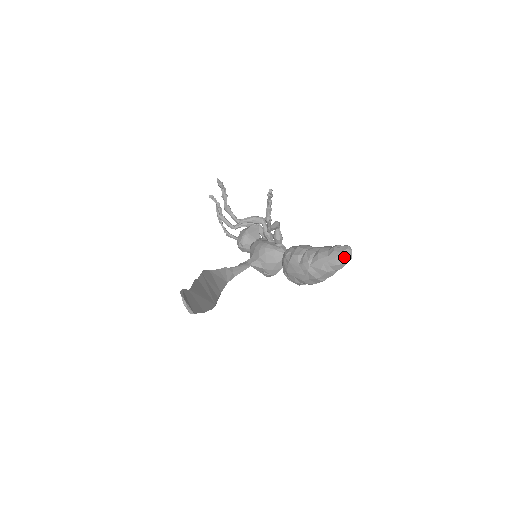
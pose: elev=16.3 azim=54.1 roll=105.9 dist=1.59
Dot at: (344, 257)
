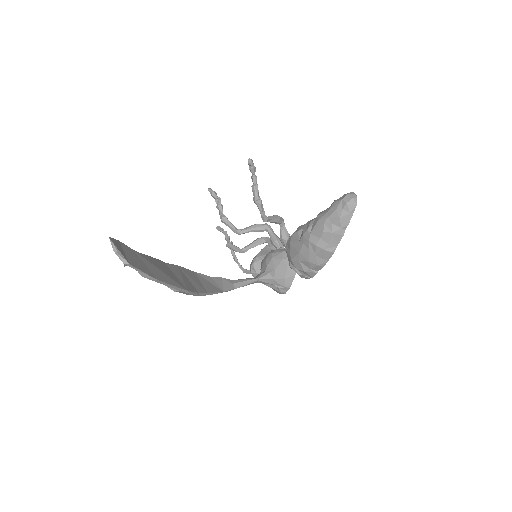
Dot at: (346, 203)
